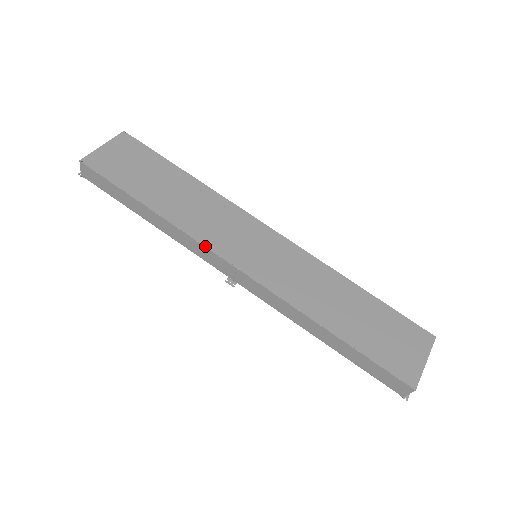
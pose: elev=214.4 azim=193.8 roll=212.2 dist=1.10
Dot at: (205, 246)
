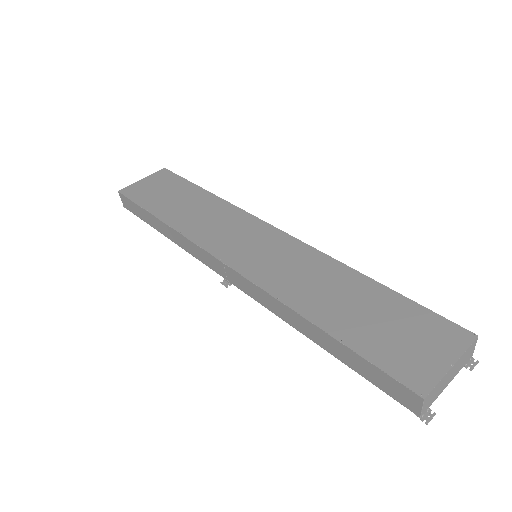
Dot at: (198, 245)
